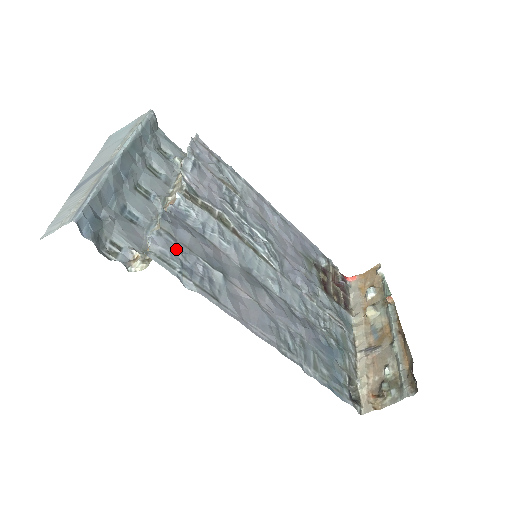
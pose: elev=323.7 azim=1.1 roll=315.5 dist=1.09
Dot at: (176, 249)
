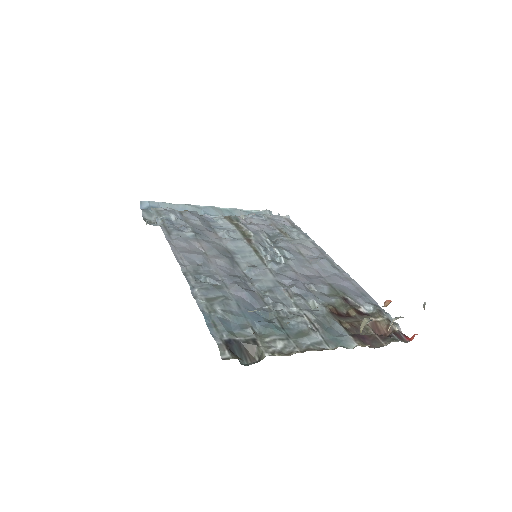
Dot at: (173, 214)
